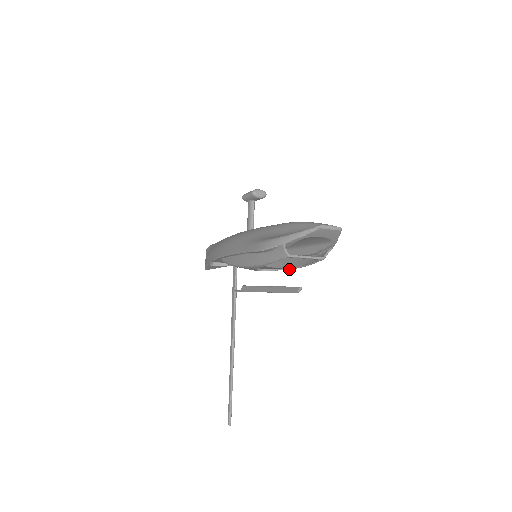
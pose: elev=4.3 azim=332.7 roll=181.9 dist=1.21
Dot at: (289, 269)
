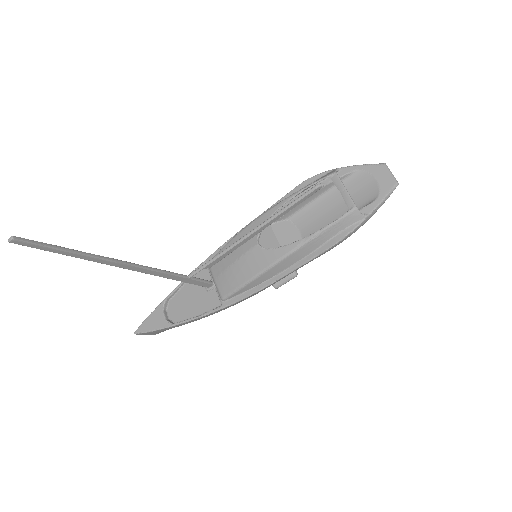
Dot at: (293, 244)
